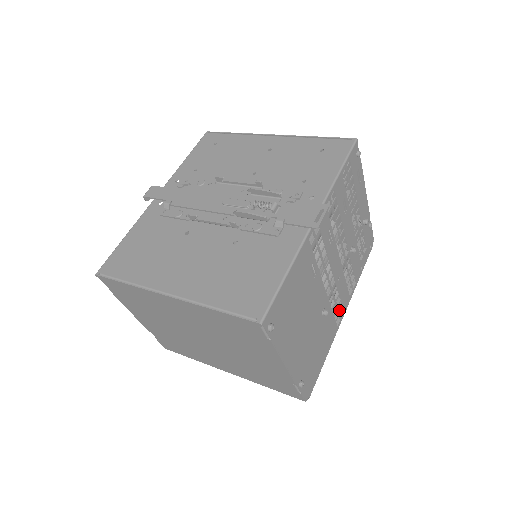
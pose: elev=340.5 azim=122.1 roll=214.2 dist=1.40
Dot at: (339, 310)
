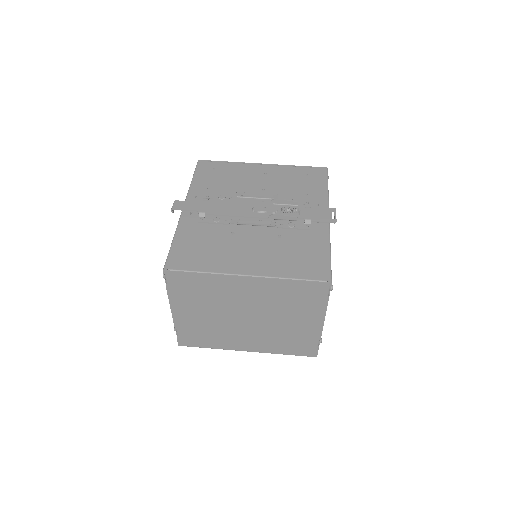
Dot at: occluded
